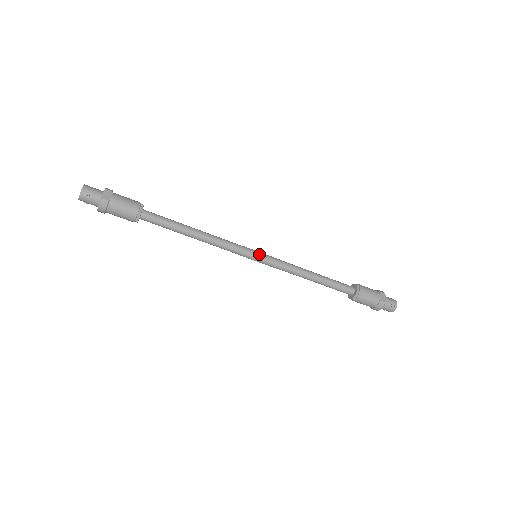
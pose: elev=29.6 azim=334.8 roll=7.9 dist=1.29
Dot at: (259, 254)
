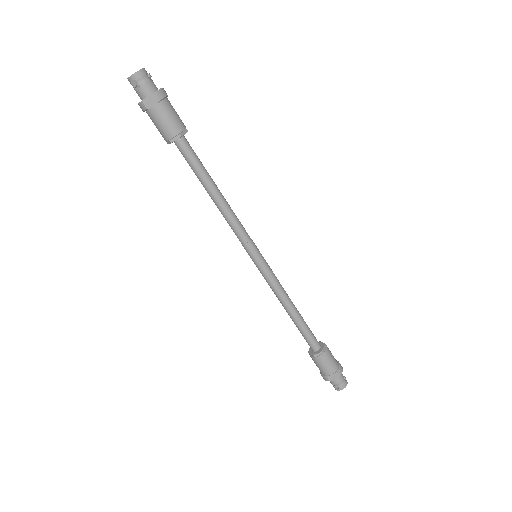
Dot at: (257, 259)
